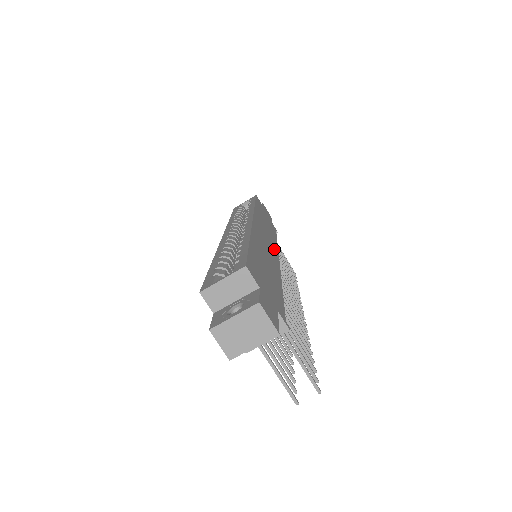
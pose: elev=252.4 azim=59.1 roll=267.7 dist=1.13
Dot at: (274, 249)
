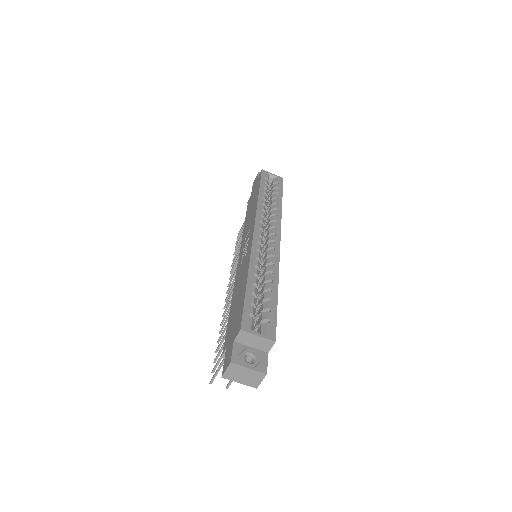
Dot at: occluded
